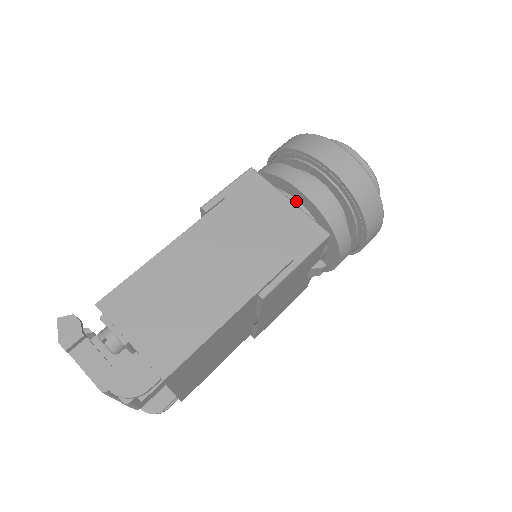
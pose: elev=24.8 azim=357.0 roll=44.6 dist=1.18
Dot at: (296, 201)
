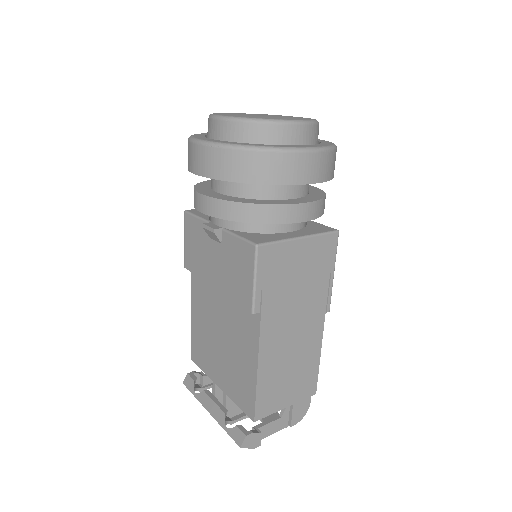
Dot at: occluded
